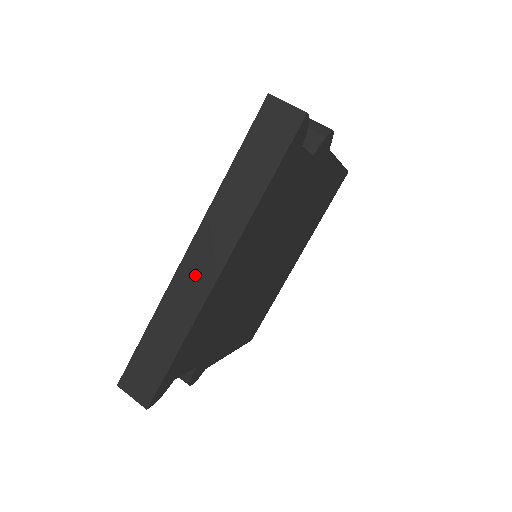
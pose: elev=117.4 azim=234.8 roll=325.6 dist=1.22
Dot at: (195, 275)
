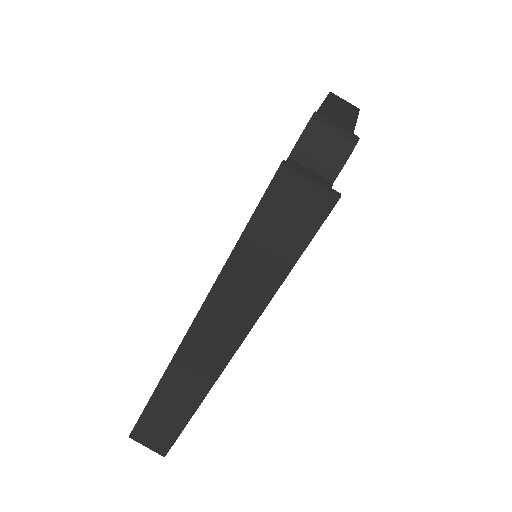
Dot at: (200, 358)
